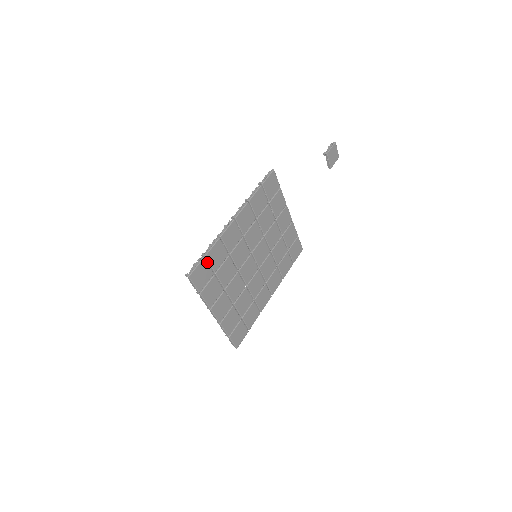
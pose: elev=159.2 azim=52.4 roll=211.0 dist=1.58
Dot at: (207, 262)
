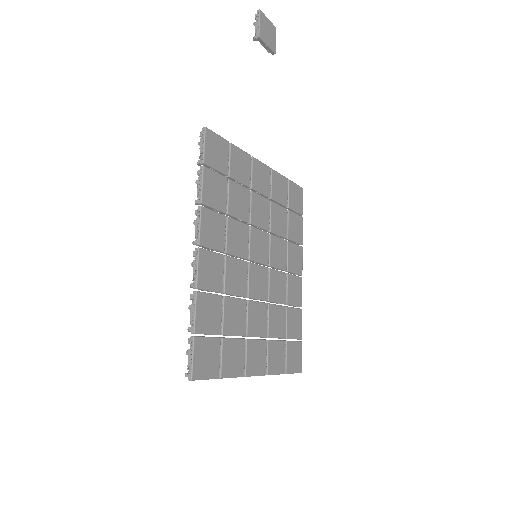
Dot at: occluded
